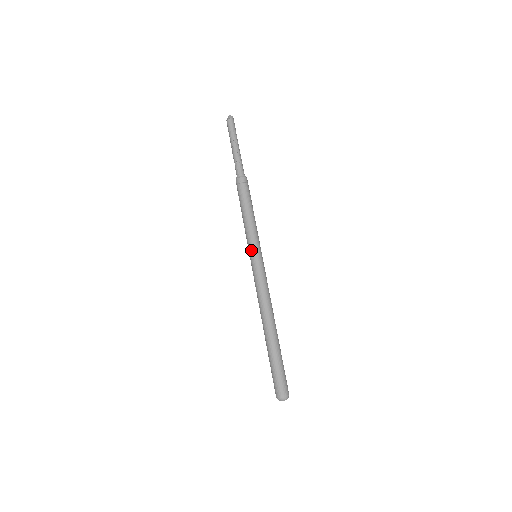
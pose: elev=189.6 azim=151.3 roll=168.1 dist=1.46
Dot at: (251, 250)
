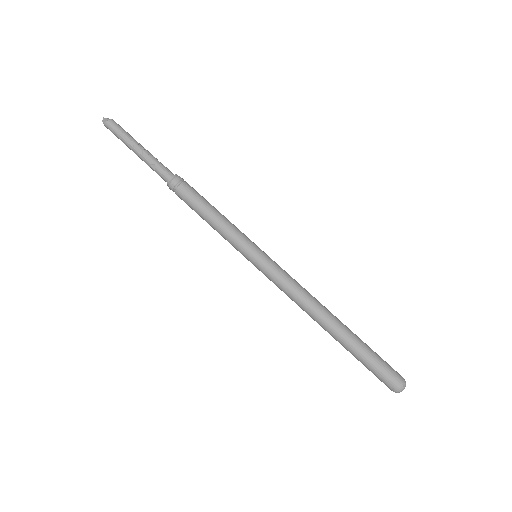
Dot at: (253, 247)
